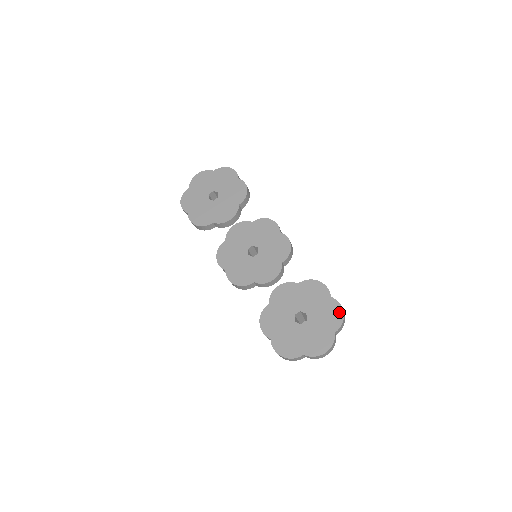
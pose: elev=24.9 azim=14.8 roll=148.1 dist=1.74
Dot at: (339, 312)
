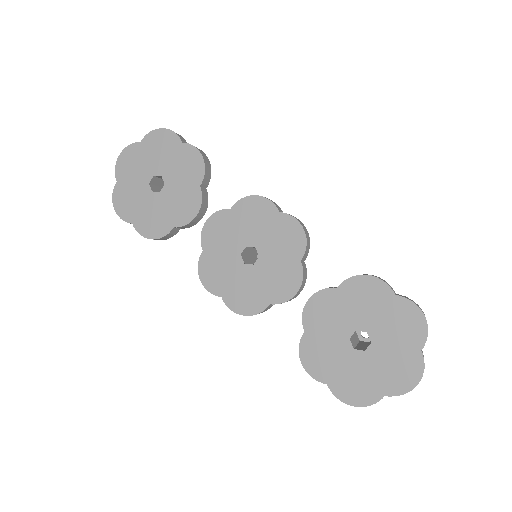
Dot at: (417, 316)
